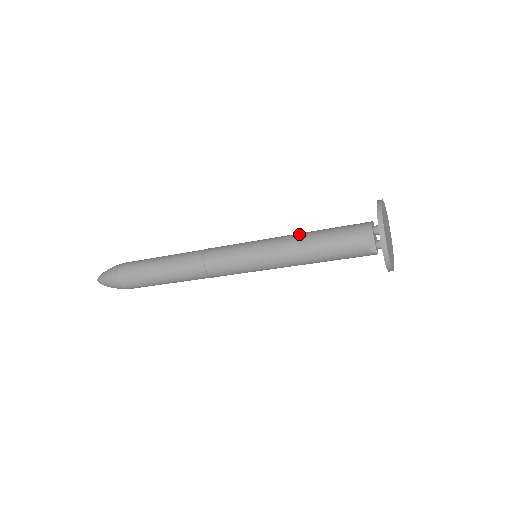
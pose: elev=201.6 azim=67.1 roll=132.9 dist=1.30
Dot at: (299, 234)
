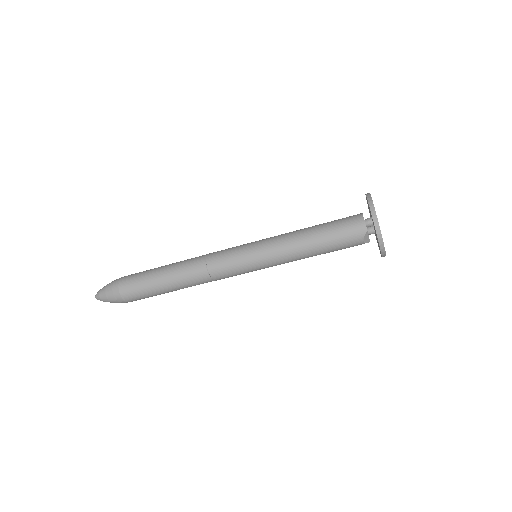
Dot at: (297, 237)
